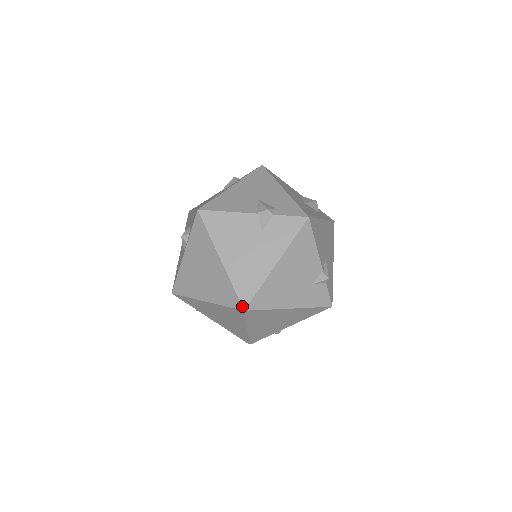
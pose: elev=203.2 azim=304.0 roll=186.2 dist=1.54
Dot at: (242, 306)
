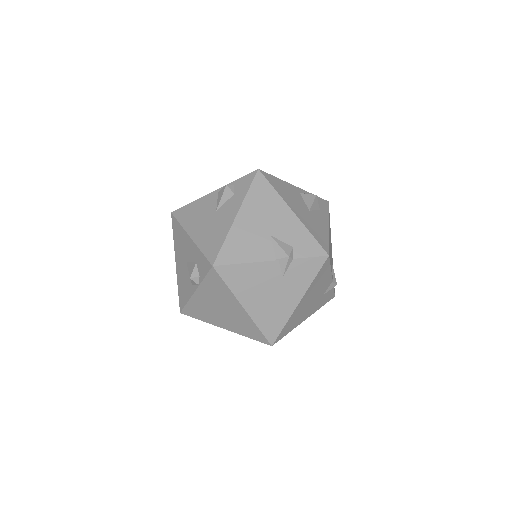
Dot at: (269, 343)
